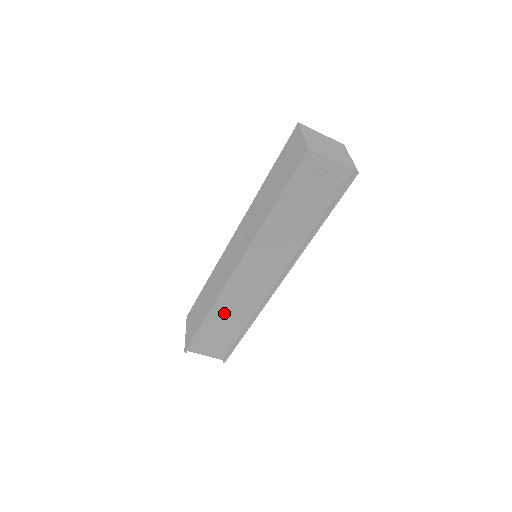
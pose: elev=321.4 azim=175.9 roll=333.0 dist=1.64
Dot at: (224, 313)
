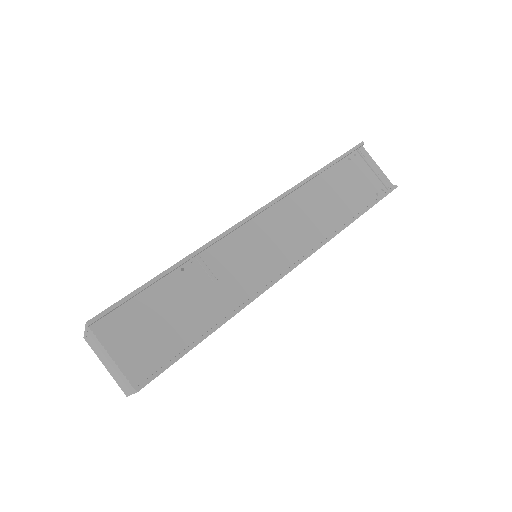
Dot at: (197, 280)
